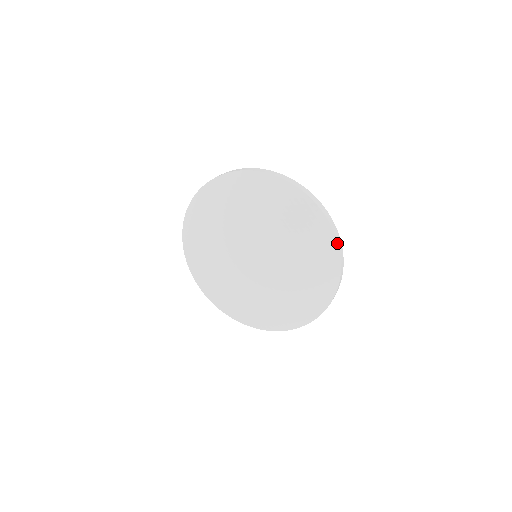
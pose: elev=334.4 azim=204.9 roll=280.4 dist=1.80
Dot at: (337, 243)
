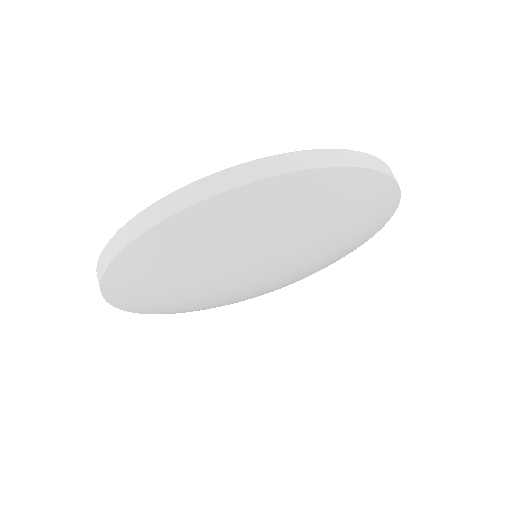
Dot at: (374, 171)
